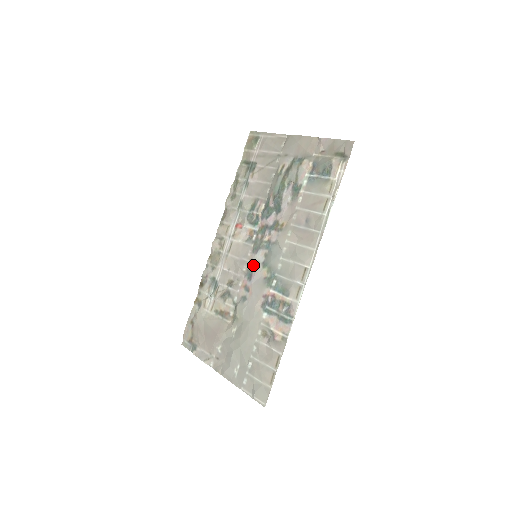
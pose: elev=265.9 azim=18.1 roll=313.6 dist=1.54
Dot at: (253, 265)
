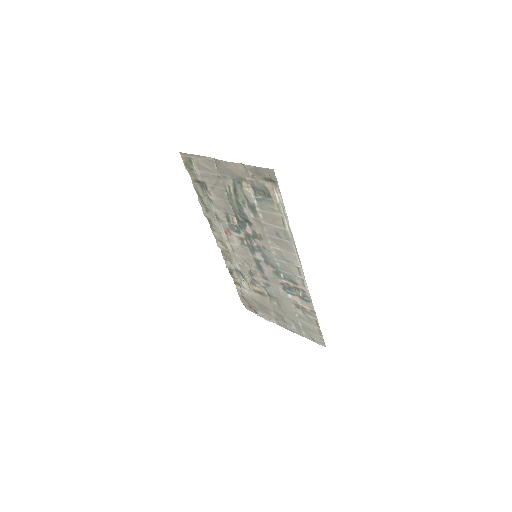
Dot at: (258, 263)
